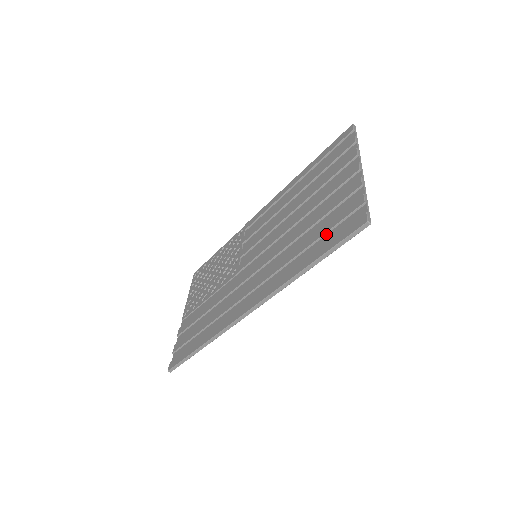
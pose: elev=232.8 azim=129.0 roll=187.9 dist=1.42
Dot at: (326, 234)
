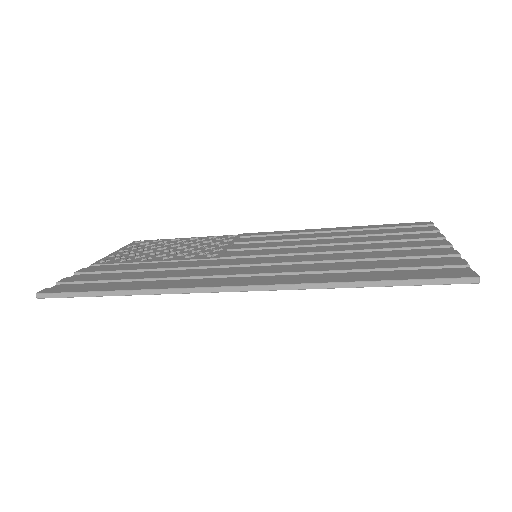
Dot at: (396, 269)
